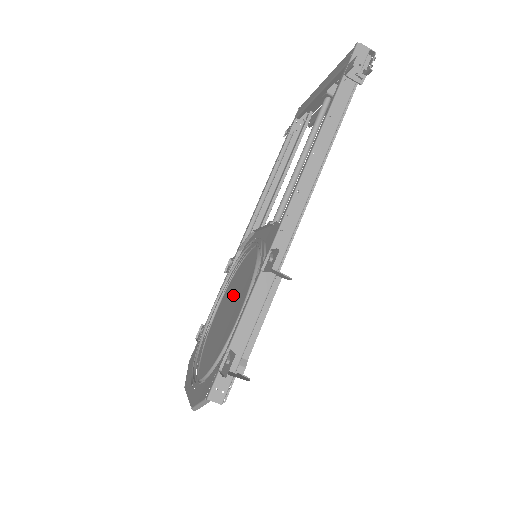
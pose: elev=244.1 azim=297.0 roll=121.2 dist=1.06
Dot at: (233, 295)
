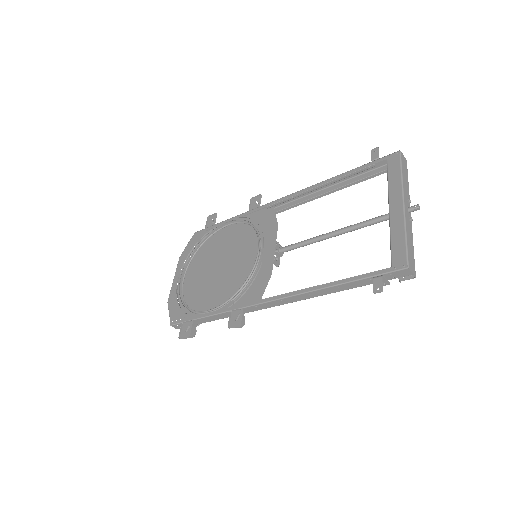
Dot at: (231, 253)
